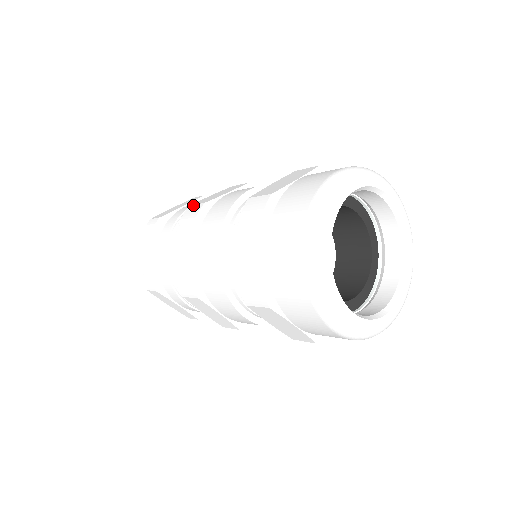
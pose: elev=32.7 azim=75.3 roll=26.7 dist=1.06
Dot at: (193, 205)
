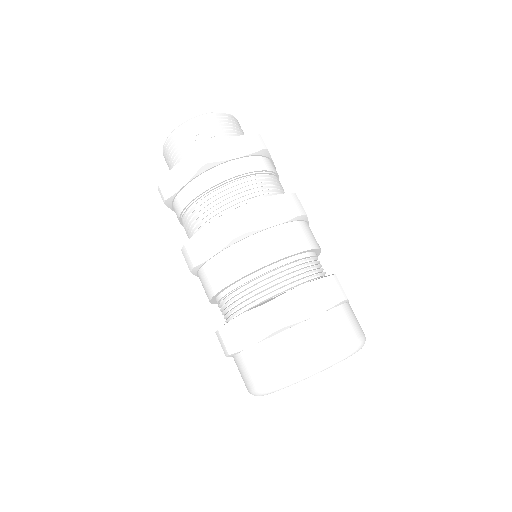
Dot at: (186, 252)
